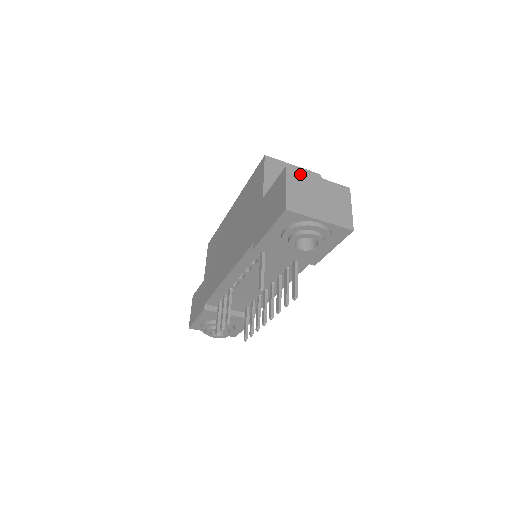
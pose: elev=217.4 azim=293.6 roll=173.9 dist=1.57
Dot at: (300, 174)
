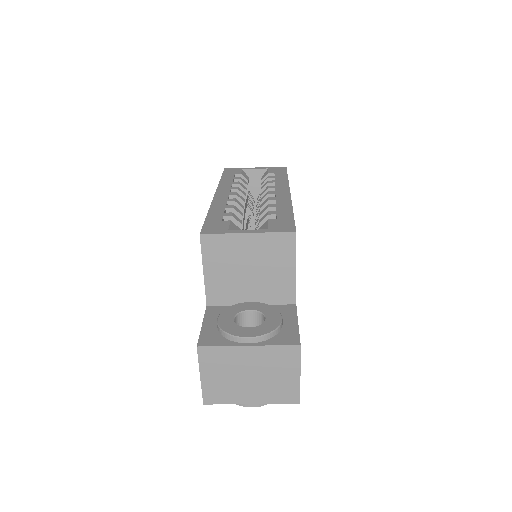
Dot at: (219, 351)
